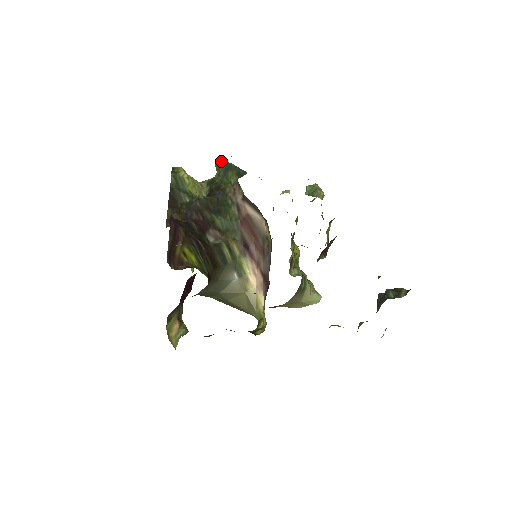
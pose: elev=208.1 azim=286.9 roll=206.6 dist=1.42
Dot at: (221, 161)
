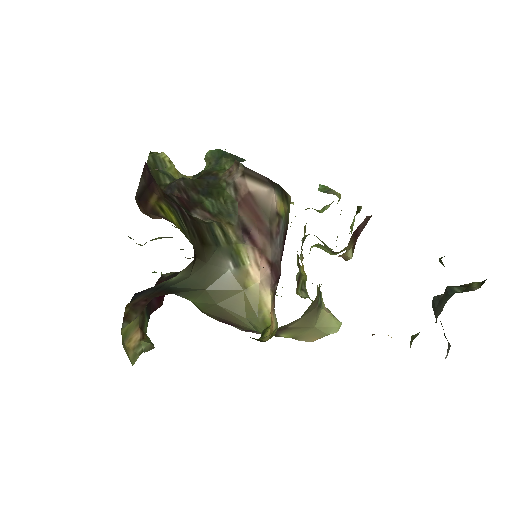
Dot at: (213, 151)
